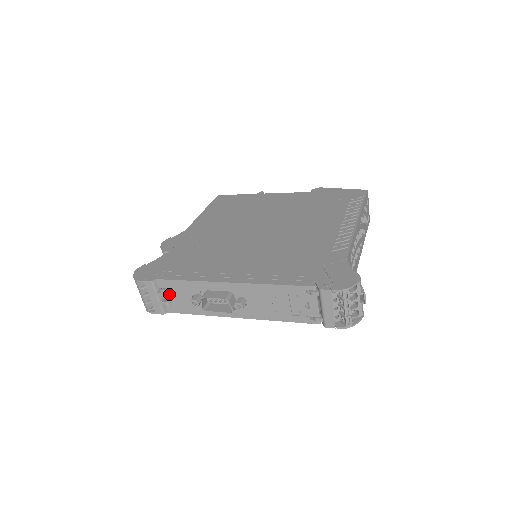
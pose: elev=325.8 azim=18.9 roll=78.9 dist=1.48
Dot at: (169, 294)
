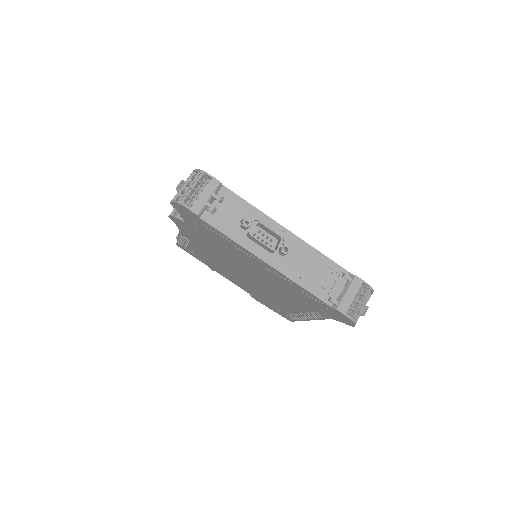
Dot at: (221, 204)
